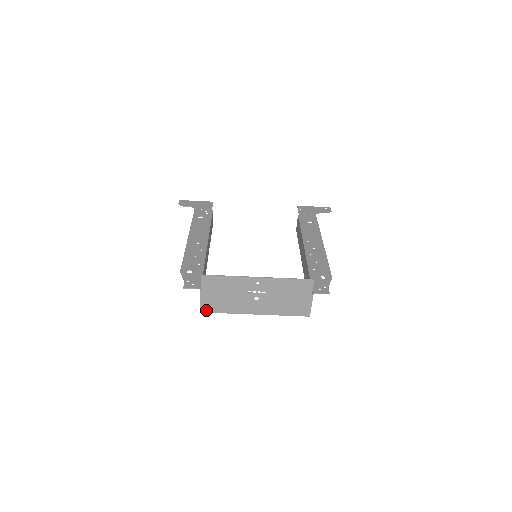
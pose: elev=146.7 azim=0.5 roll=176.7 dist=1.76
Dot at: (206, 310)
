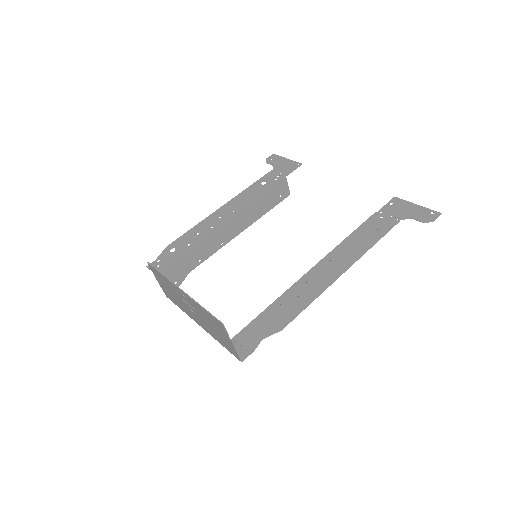
Dot at: (169, 297)
